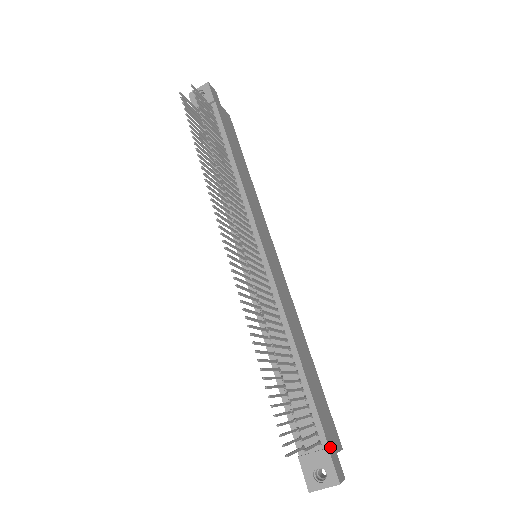
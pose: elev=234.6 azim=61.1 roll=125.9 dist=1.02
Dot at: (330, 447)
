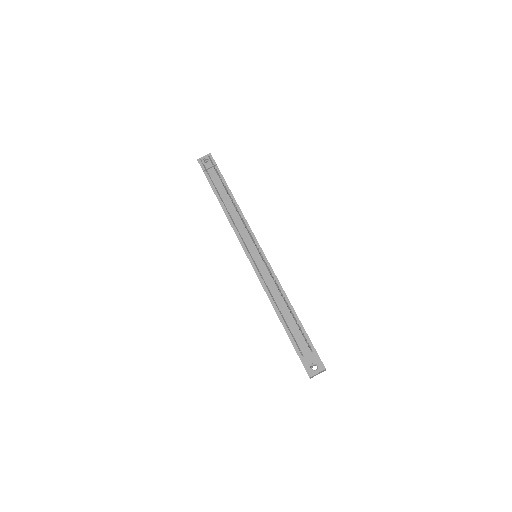
Dot at: (317, 353)
